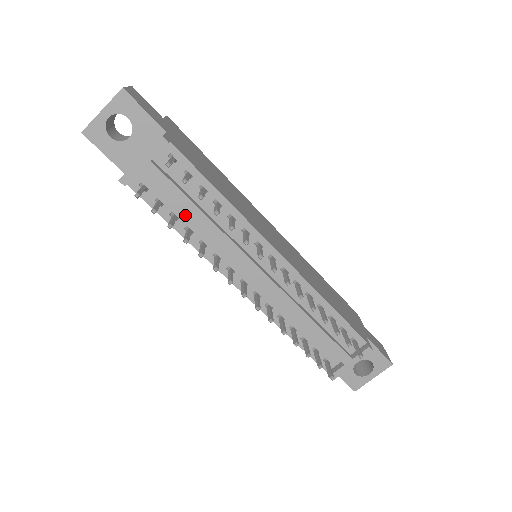
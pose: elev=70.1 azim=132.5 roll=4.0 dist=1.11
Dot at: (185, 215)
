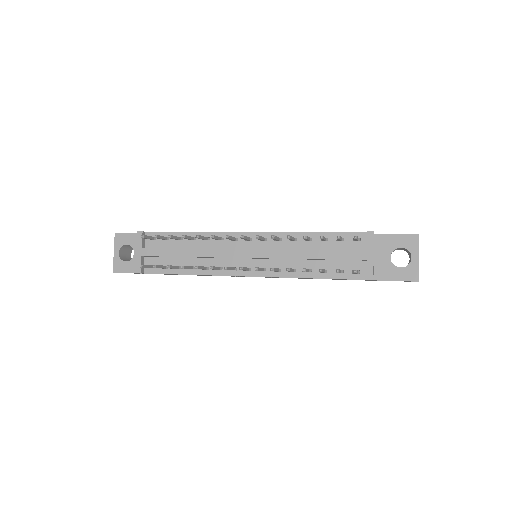
Dot at: (183, 261)
